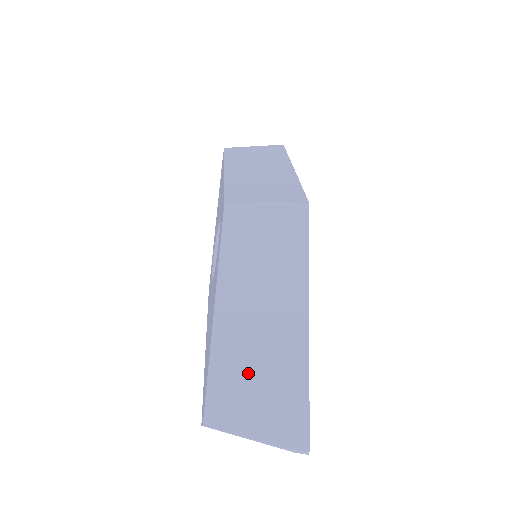
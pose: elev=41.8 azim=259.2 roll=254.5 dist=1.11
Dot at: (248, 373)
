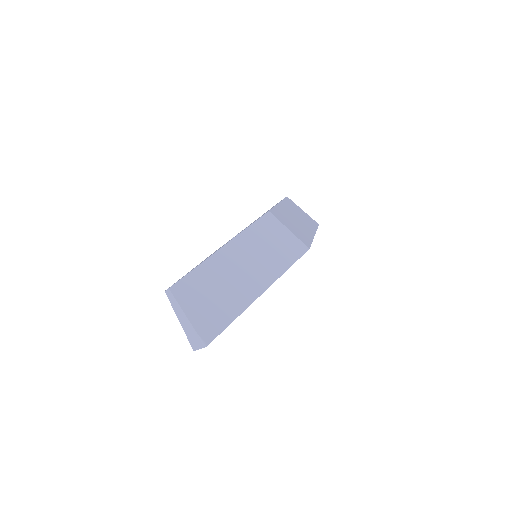
Dot at: (210, 288)
